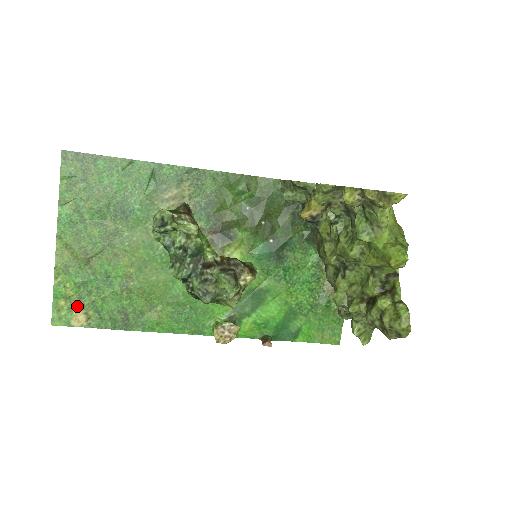
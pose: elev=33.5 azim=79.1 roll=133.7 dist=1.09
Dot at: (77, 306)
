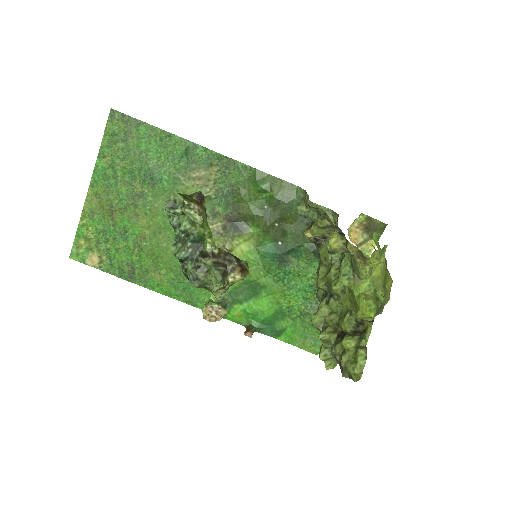
Dot at: (94, 248)
